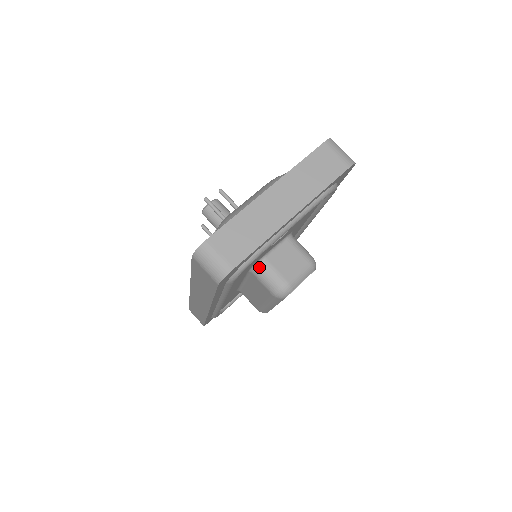
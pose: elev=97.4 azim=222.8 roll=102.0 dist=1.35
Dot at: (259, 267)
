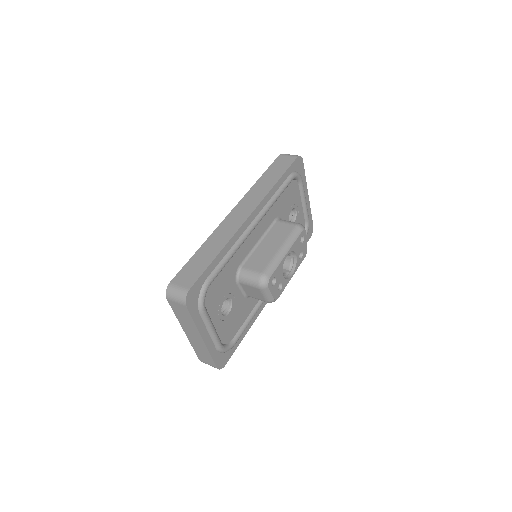
Dot at: occluded
